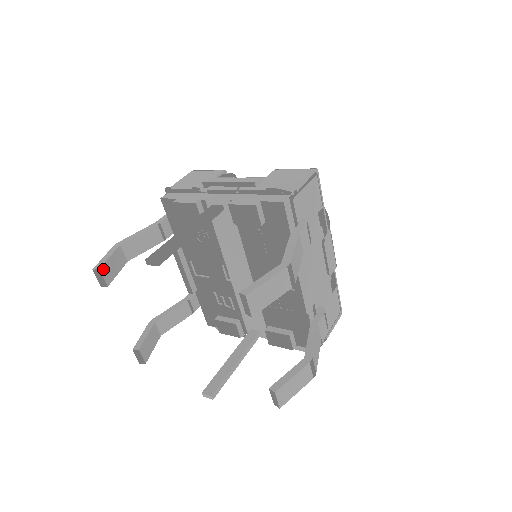
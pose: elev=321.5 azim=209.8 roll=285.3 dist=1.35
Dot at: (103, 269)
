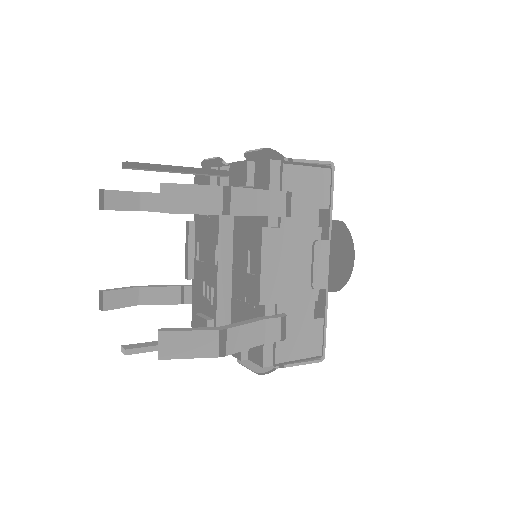
Dot at: (108, 193)
